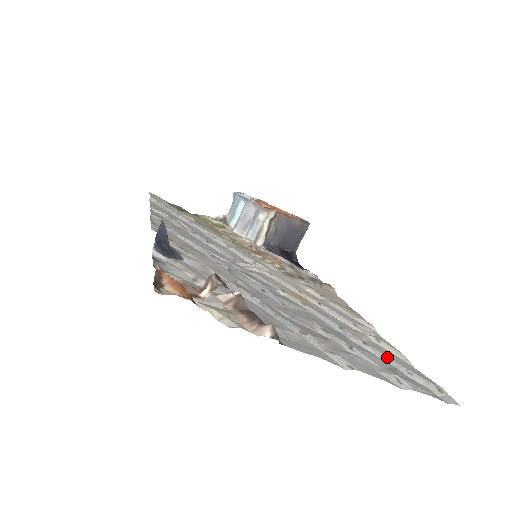
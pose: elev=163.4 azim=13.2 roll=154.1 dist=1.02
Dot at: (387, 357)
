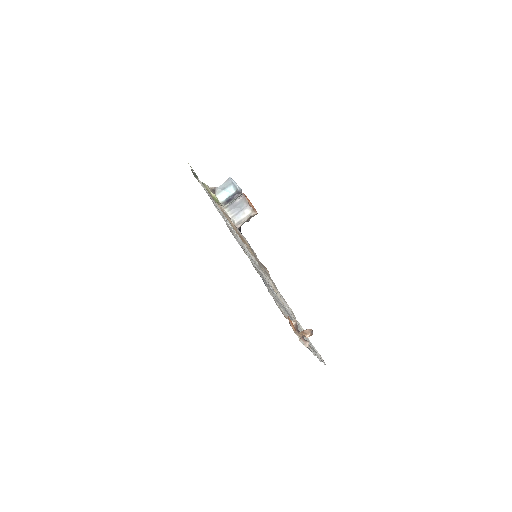
Dot at: occluded
